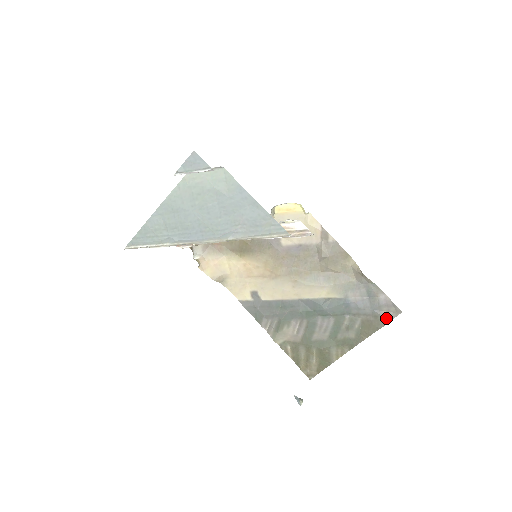
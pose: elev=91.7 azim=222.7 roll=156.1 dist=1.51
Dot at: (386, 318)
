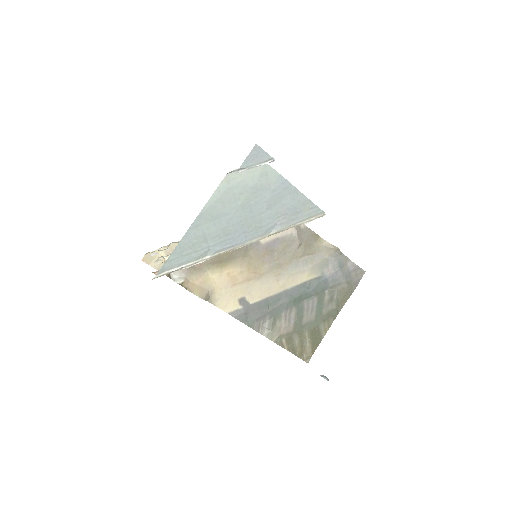
Dot at: (356, 281)
